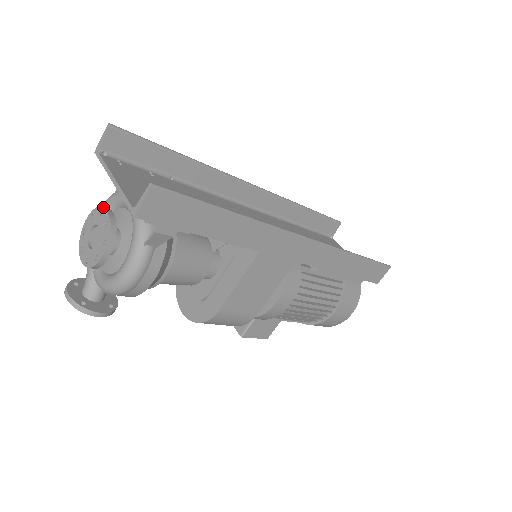
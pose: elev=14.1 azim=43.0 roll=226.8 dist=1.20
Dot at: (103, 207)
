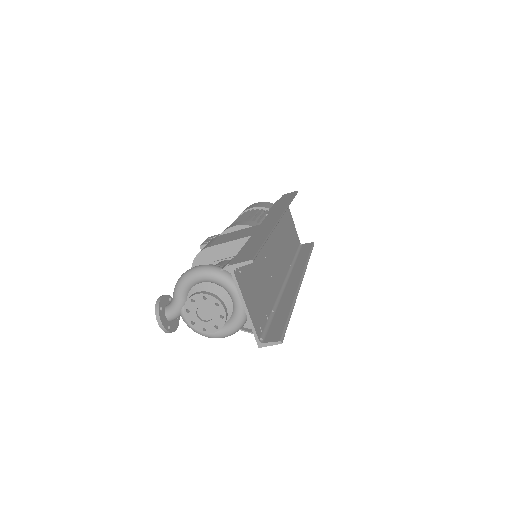
Dot at: (221, 303)
